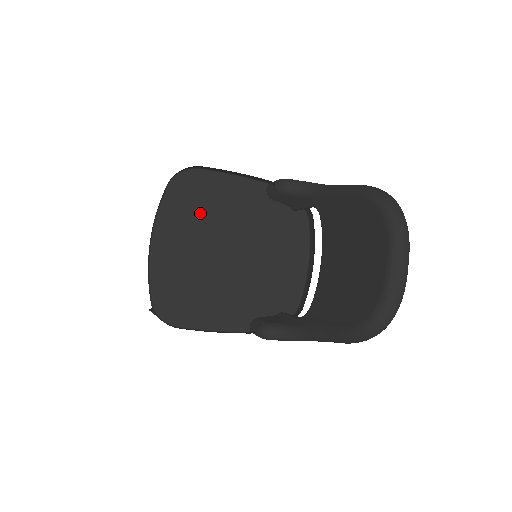
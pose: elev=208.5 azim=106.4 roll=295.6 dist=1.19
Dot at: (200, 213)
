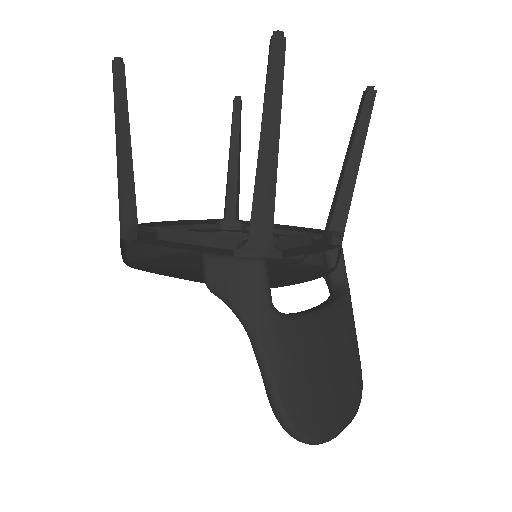
Dot at: occluded
